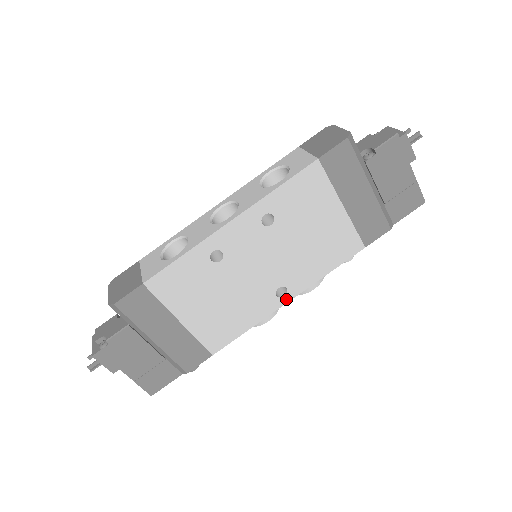
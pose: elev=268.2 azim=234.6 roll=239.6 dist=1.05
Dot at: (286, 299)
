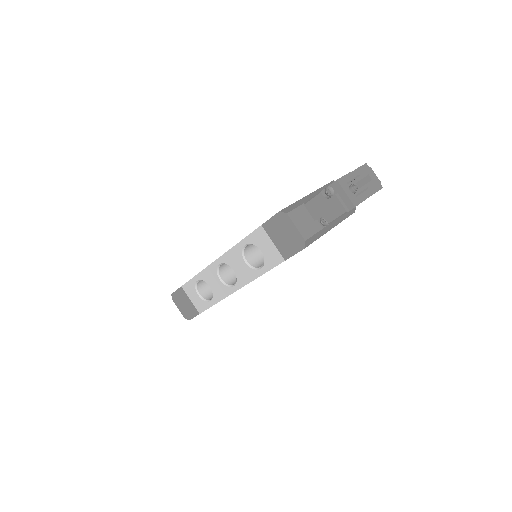
Dot at: occluded
